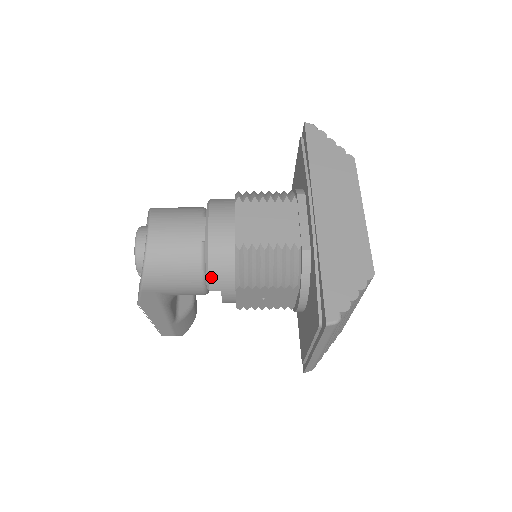
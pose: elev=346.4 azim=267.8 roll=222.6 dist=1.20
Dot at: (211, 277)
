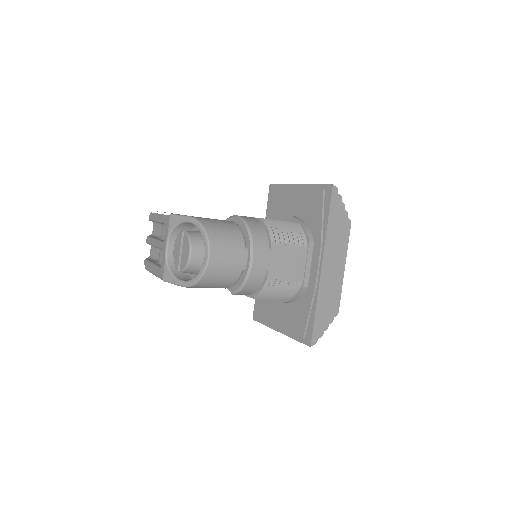
Dot at: (240, 292)
